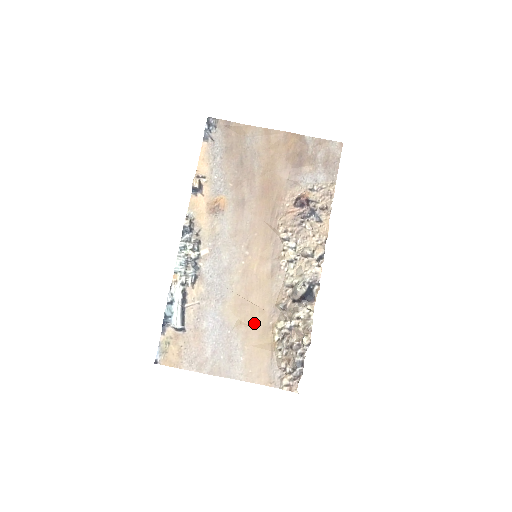
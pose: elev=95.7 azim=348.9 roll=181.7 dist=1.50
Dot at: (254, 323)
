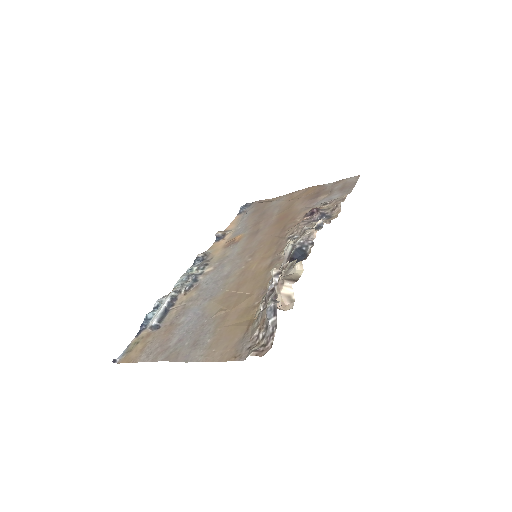
Dot at: (236, 307)
